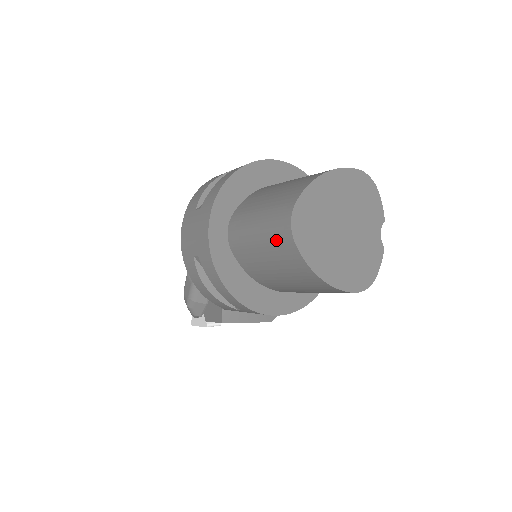
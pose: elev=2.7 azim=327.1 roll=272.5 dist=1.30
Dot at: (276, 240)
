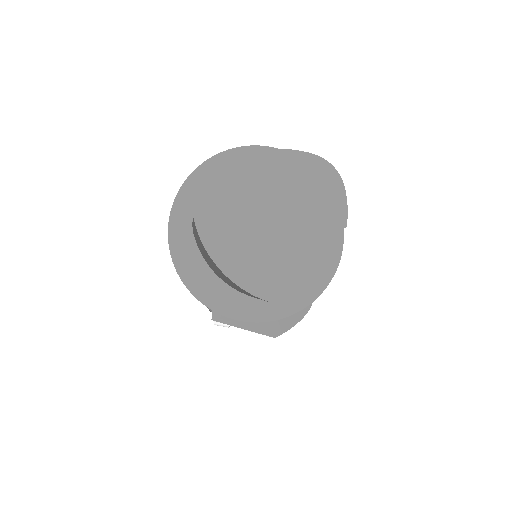
Dot at: occluded
